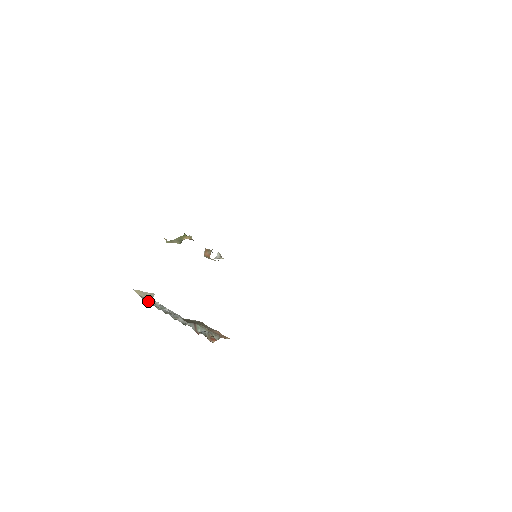
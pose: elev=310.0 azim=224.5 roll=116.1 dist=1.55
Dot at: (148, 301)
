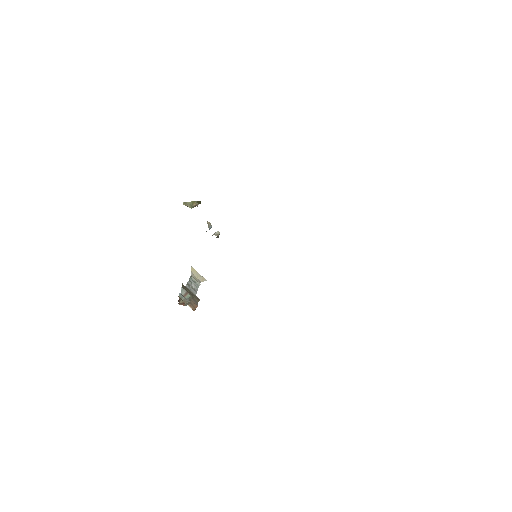
Dot at: (192, 277)
